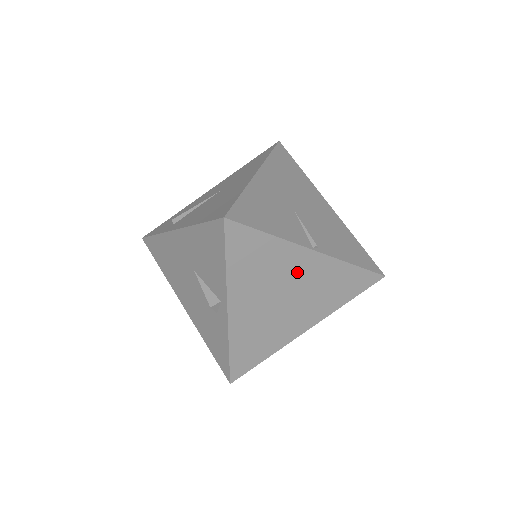
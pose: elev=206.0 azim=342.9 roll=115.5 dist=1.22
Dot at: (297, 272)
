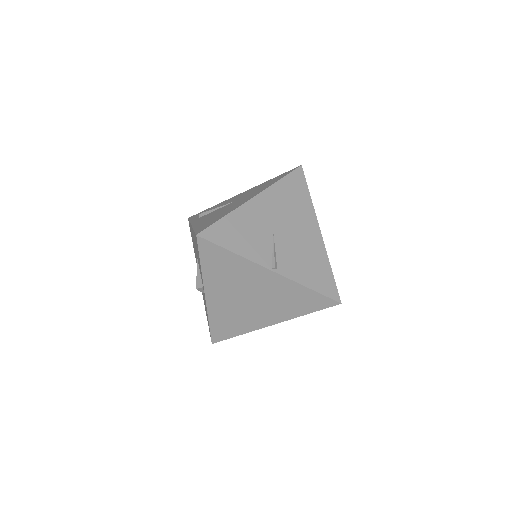
Dot at: (259, 282)
